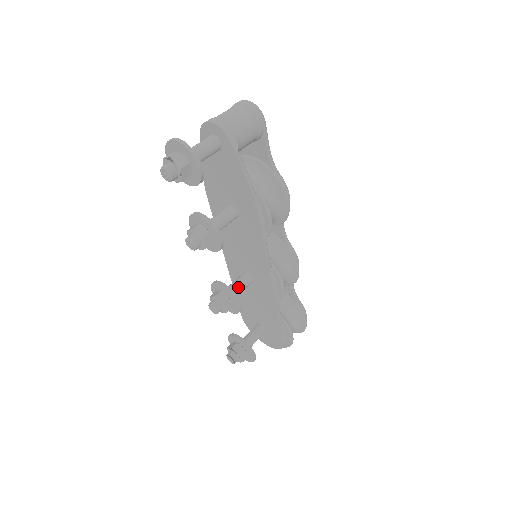
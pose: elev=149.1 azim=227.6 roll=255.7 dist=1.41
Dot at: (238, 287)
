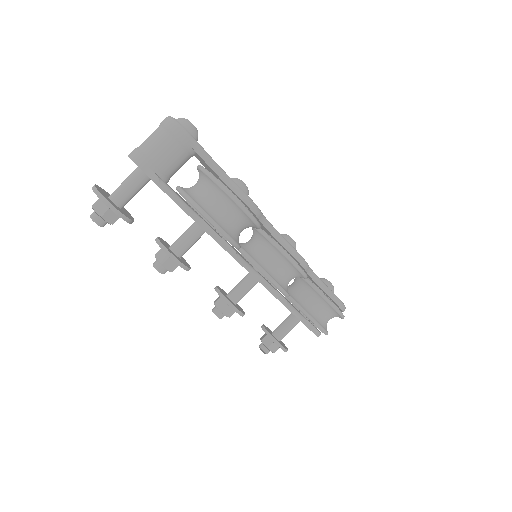
Dot at: (239, 291)
